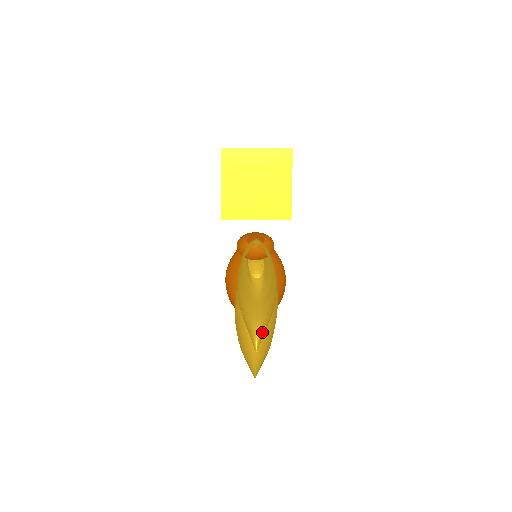
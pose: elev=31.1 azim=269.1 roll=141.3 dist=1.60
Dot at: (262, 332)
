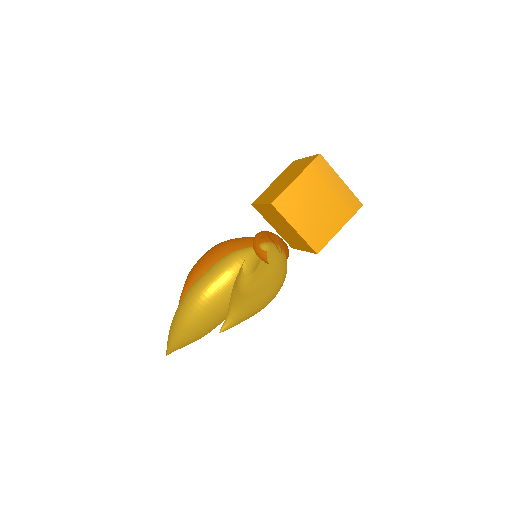
Dot at: (236, 320)
